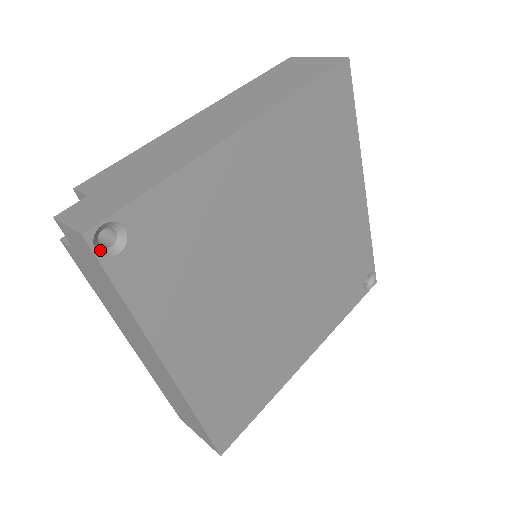
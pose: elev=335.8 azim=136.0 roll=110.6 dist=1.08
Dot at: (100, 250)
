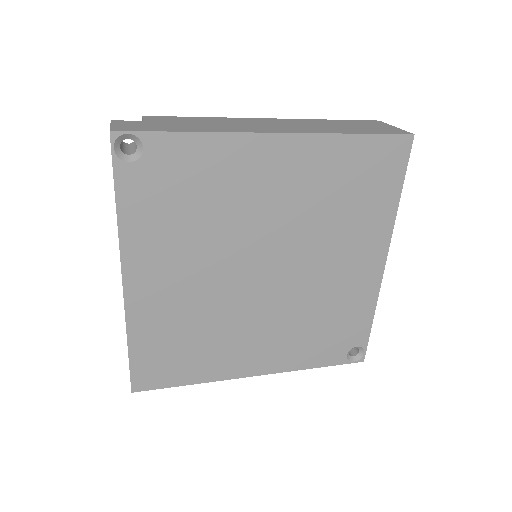
Dot at: (118, 151)
